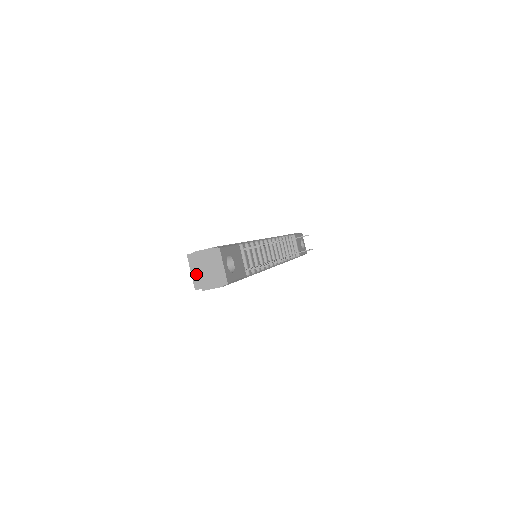
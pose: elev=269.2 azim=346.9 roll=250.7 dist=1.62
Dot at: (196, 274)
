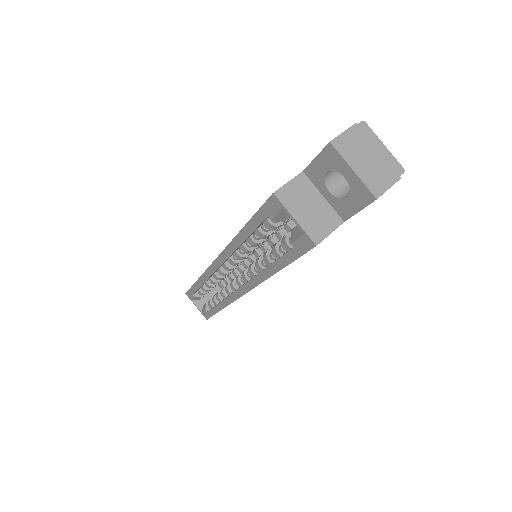
Dot at: (305, 218)
